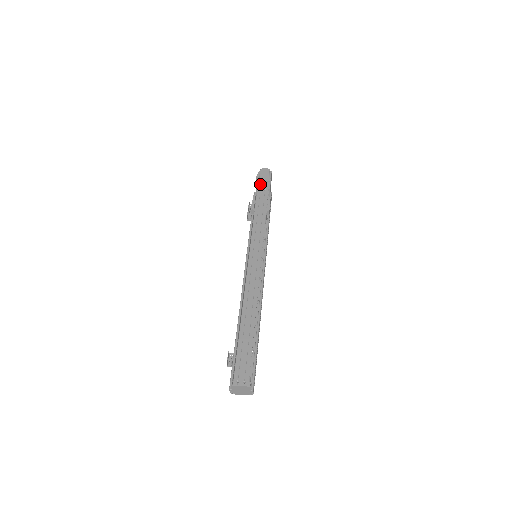
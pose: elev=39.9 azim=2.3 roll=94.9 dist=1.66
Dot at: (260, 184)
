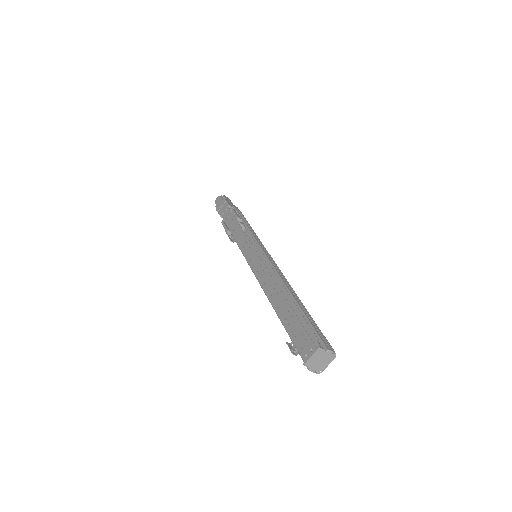
Dot at: (221, 211)
